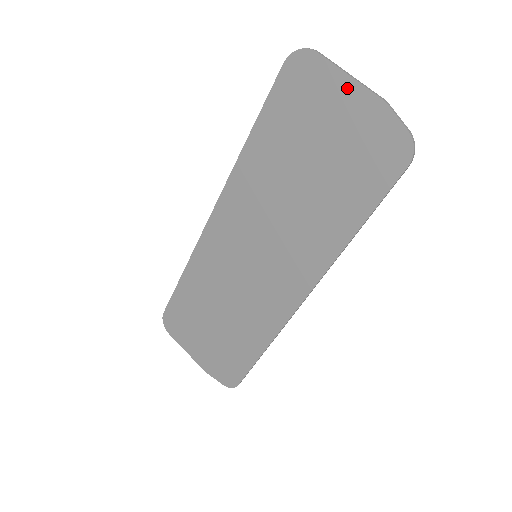
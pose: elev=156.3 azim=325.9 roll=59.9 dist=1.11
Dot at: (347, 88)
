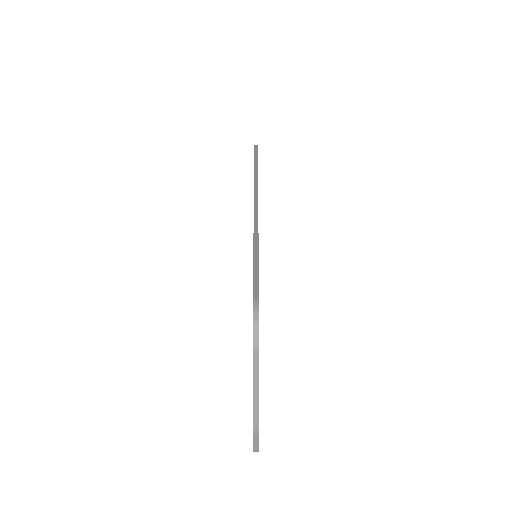
Dot at: occluded
